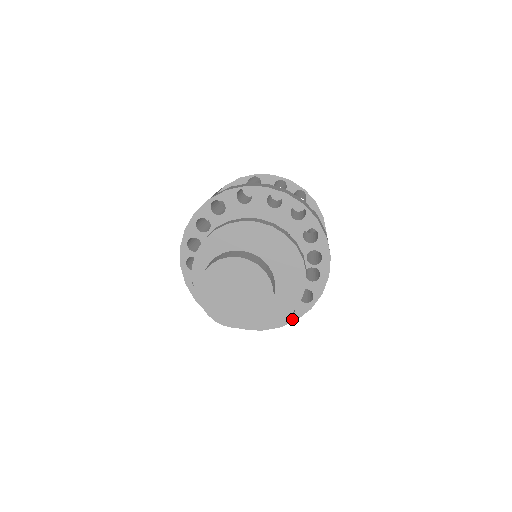
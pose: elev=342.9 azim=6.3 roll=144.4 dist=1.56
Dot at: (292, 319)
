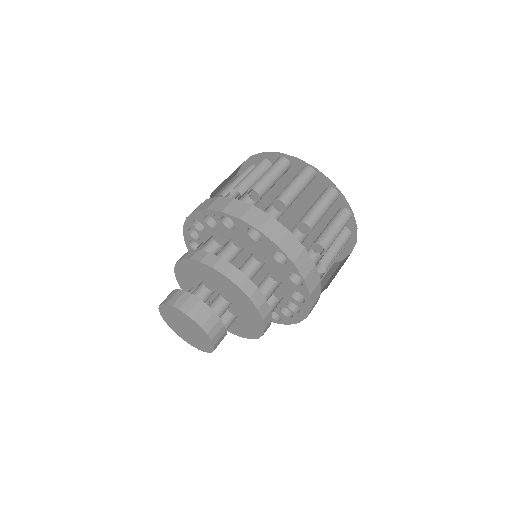
Dot at: occluded
